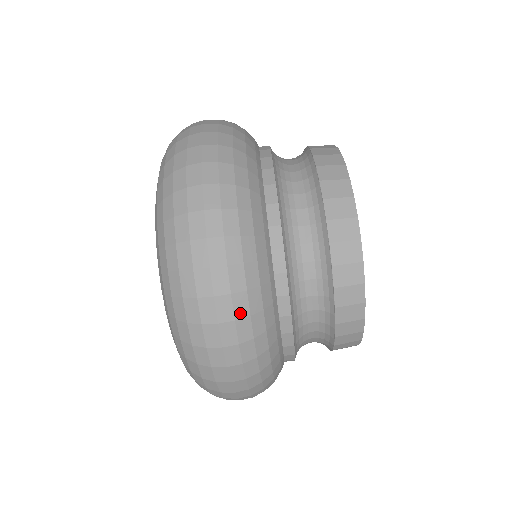
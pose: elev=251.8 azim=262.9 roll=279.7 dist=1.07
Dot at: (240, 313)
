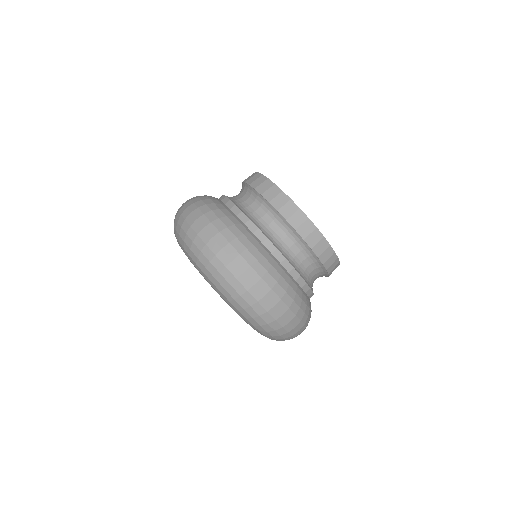
Dot at: (289, 303)
